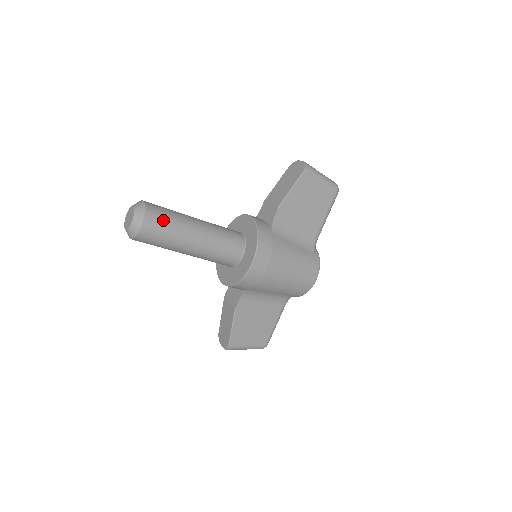
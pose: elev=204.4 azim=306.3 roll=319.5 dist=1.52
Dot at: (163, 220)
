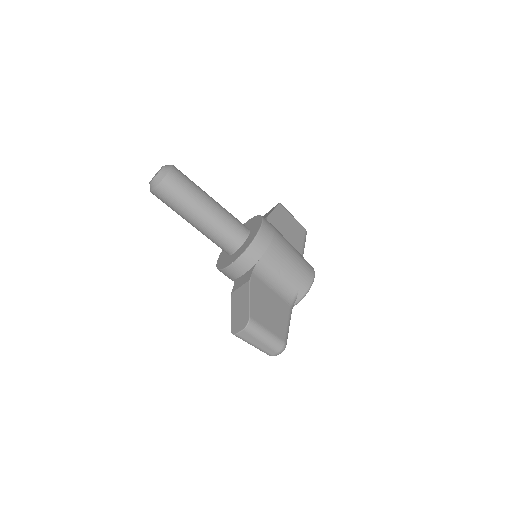
Dot at: (186, 176)
